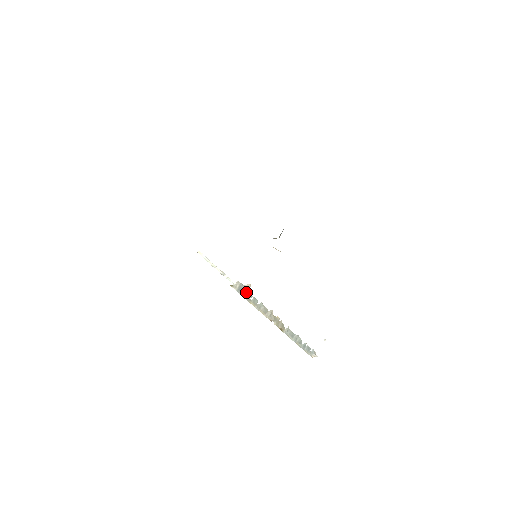
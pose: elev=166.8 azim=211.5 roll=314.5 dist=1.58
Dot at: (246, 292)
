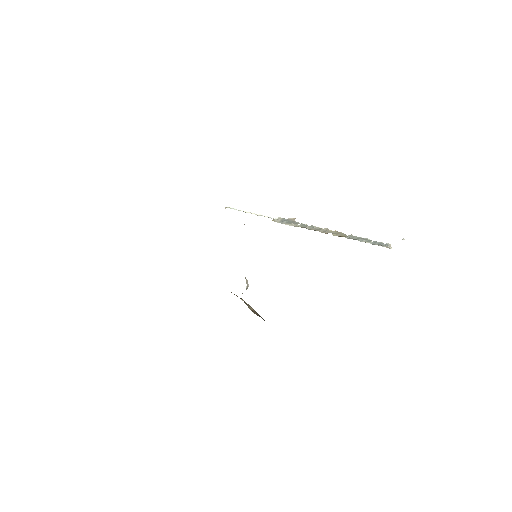
Dot at: (291, 222)
